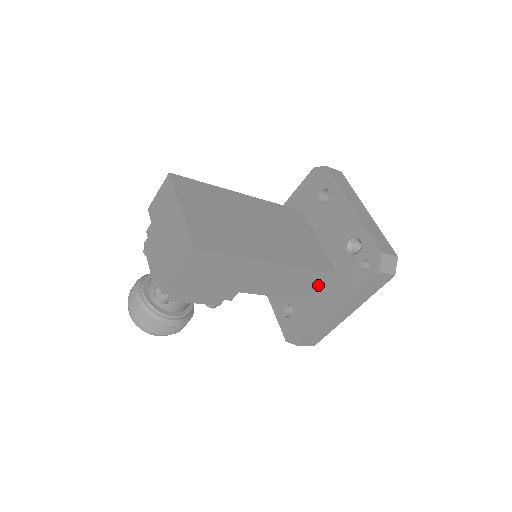
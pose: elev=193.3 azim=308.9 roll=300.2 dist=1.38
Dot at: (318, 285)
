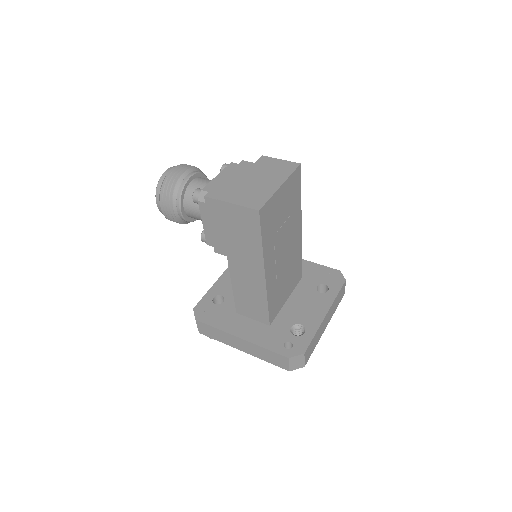
Dot at: (254, 315)
